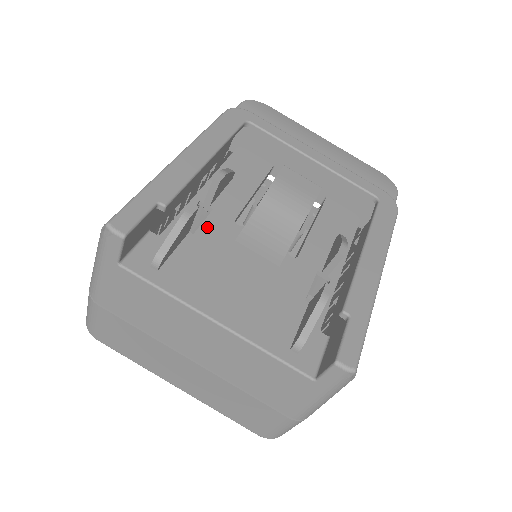
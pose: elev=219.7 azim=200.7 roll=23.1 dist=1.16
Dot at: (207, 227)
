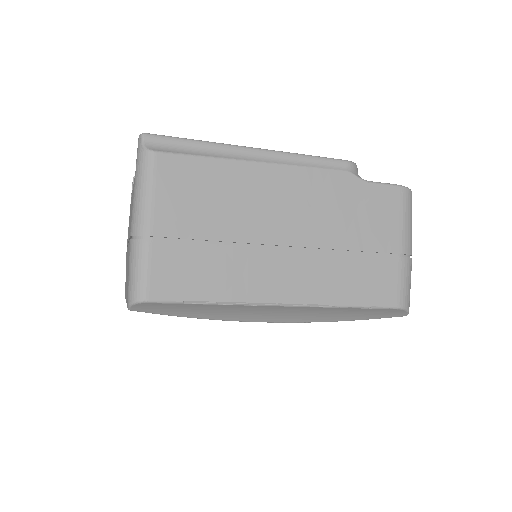
Dot at: occluded
